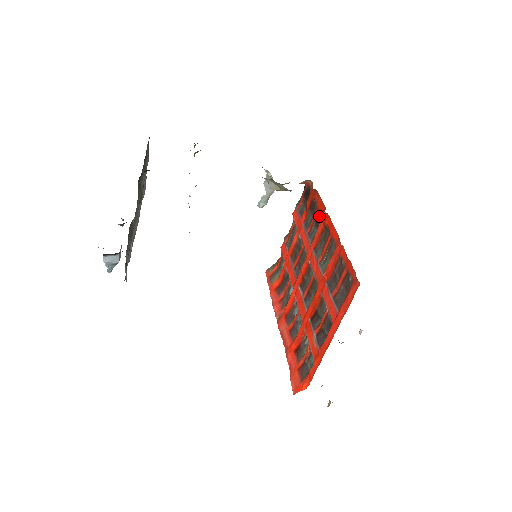
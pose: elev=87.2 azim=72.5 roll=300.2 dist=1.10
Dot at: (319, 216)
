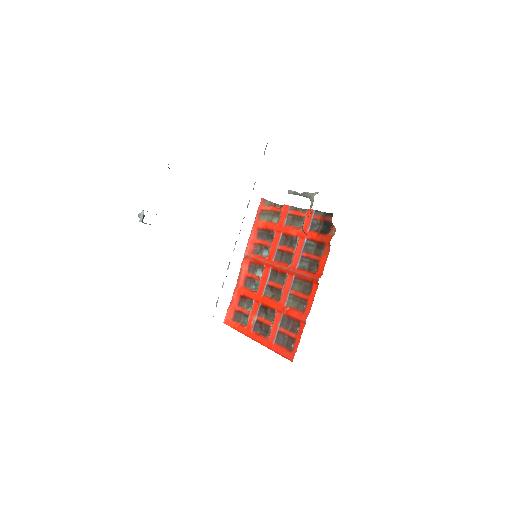
Dot at: (316, 265)
